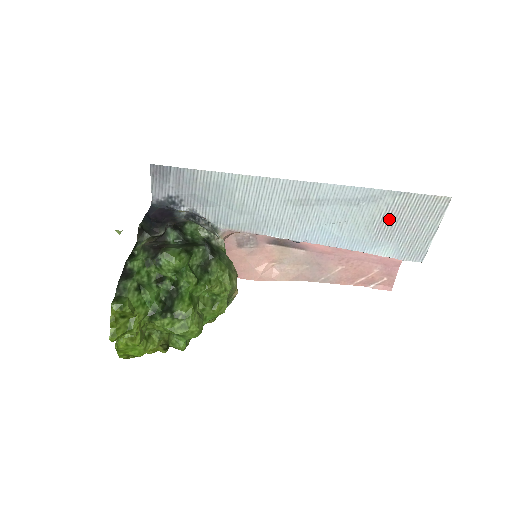
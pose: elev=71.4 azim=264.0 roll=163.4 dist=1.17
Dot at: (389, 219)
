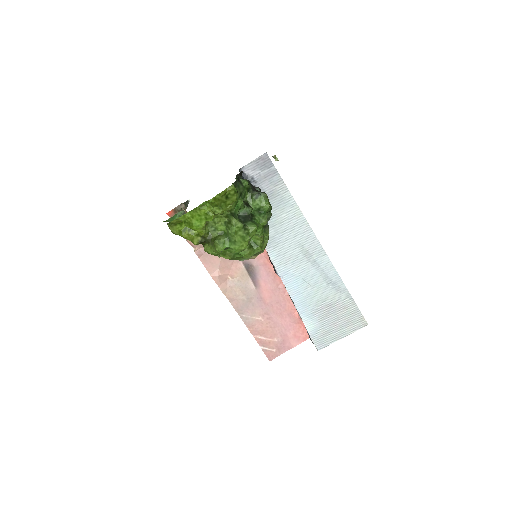
Dot at: (332, 307)
